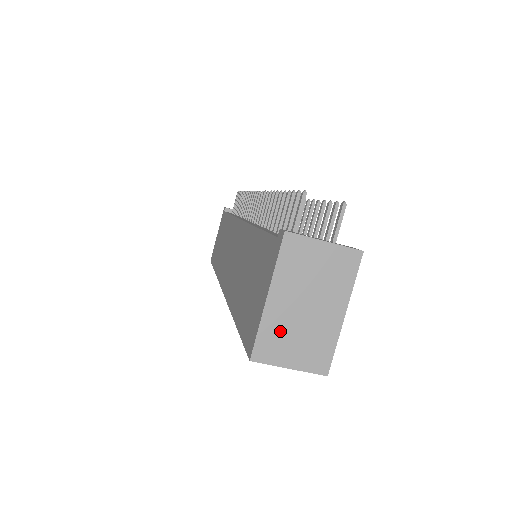
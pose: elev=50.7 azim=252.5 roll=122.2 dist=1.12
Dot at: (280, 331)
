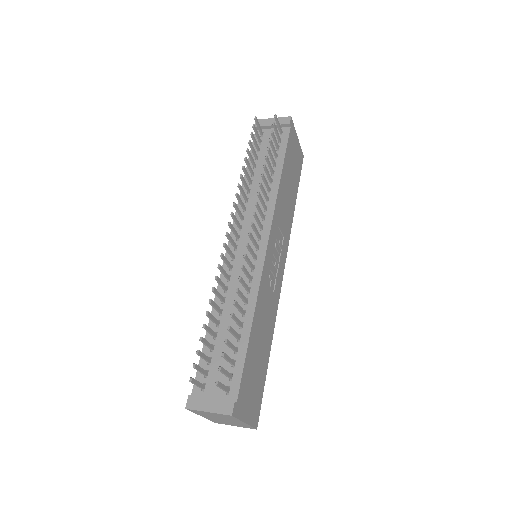
Dot at: (219, 421)
